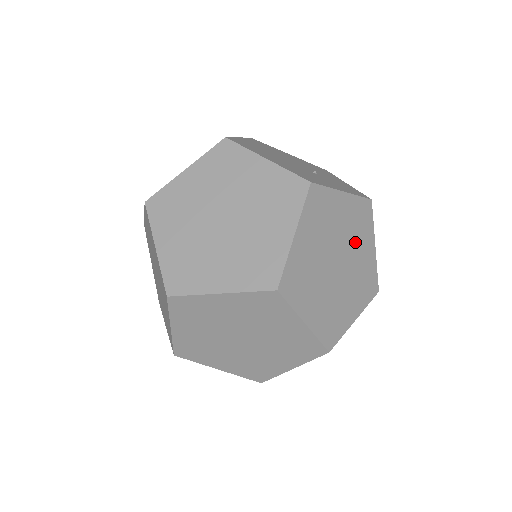
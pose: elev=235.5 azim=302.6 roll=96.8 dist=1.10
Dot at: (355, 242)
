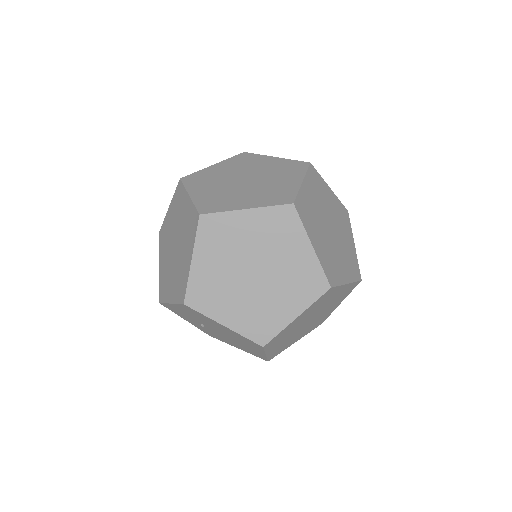
Dot at: (341, 227)
